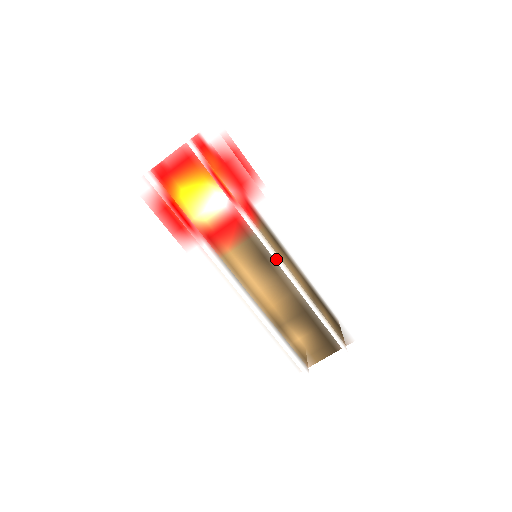
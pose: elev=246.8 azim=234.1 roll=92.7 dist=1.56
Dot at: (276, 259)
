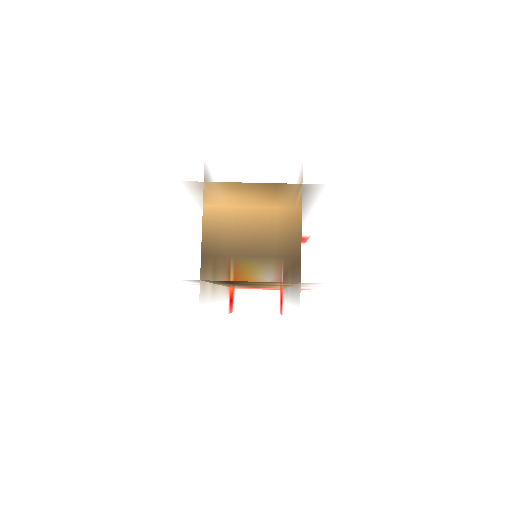
Dot at: occluded
